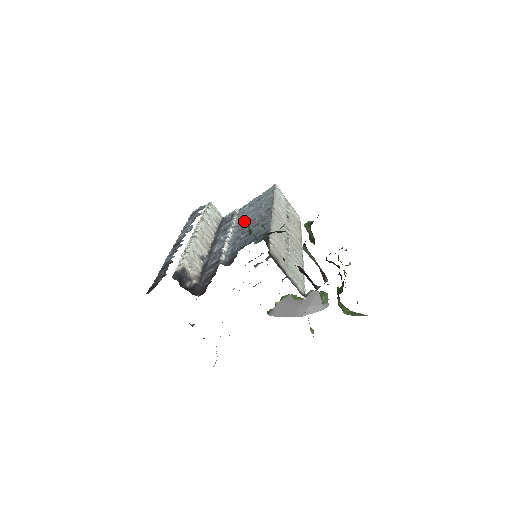
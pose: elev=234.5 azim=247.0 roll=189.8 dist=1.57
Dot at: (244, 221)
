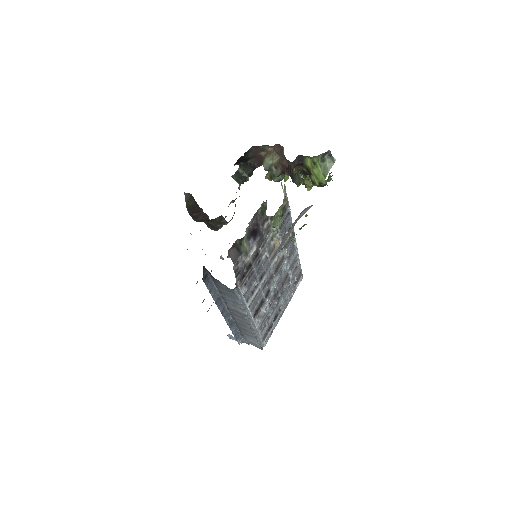
Dot at: occluded
